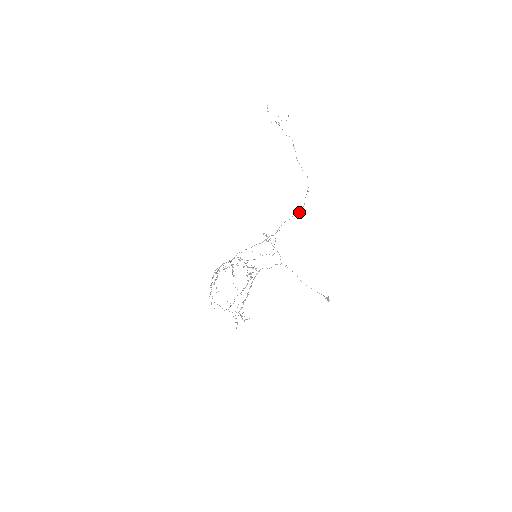
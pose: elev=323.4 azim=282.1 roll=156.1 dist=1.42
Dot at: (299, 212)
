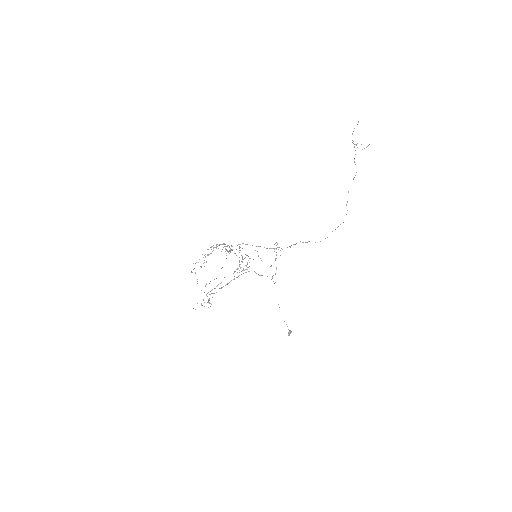
Dot at: occluded
